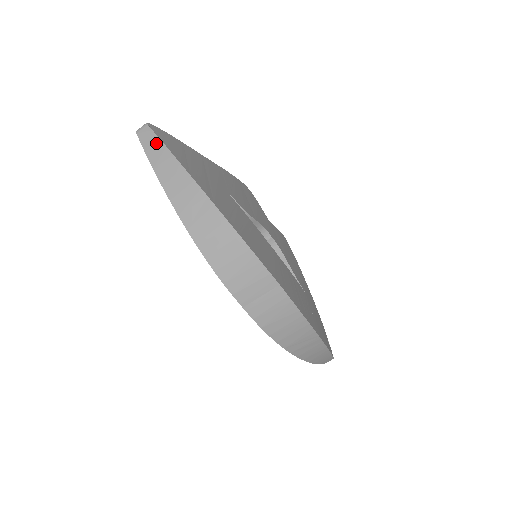
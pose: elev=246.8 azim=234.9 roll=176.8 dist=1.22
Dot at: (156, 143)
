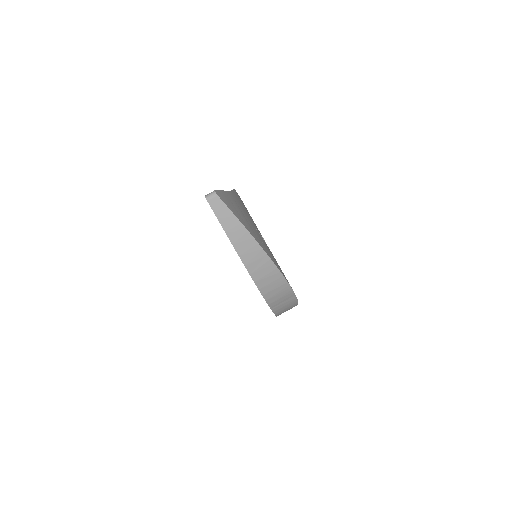
Dot at: (227, 212)
